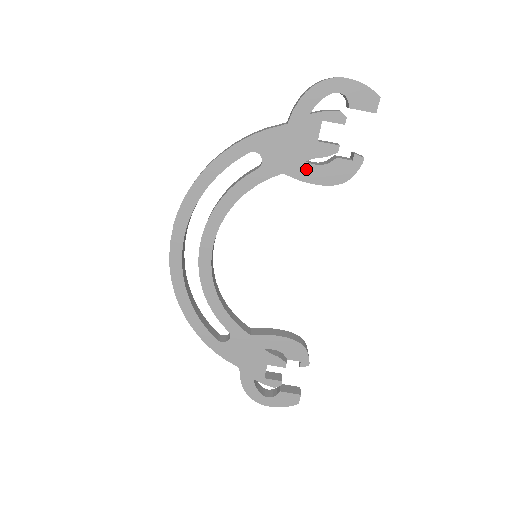
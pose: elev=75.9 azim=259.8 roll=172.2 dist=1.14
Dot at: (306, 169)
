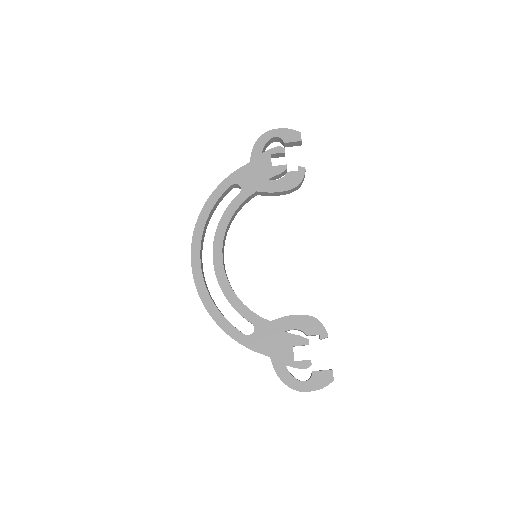
Dot at: (270, 184)
